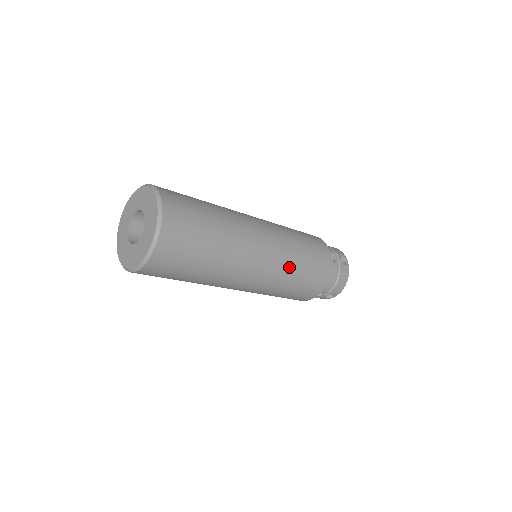
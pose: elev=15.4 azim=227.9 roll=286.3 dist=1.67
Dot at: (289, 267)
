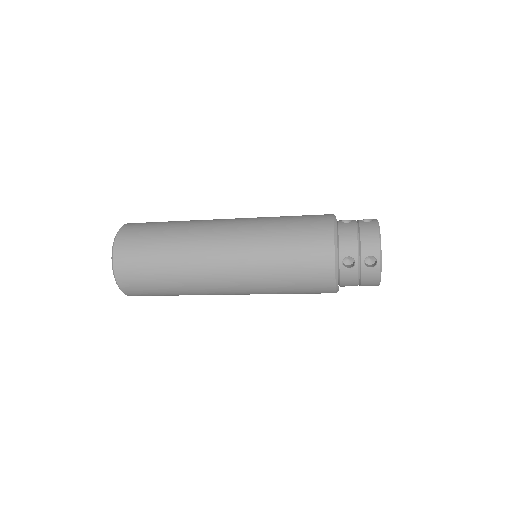
Dot at: (264, 233)
